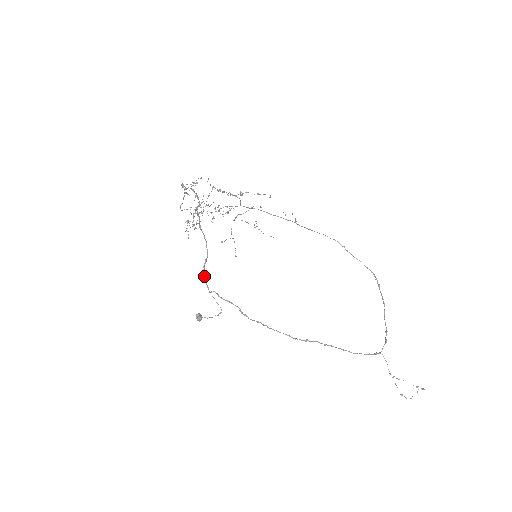
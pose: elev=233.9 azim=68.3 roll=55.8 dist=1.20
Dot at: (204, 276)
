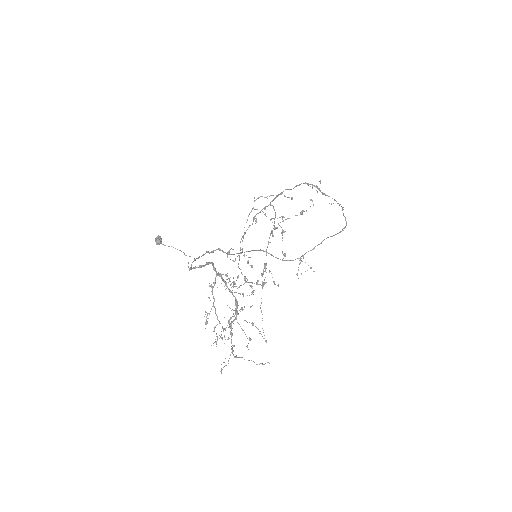
Dot at: occluded
